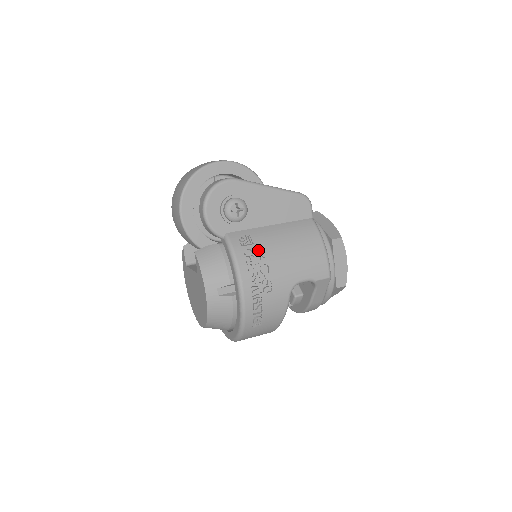
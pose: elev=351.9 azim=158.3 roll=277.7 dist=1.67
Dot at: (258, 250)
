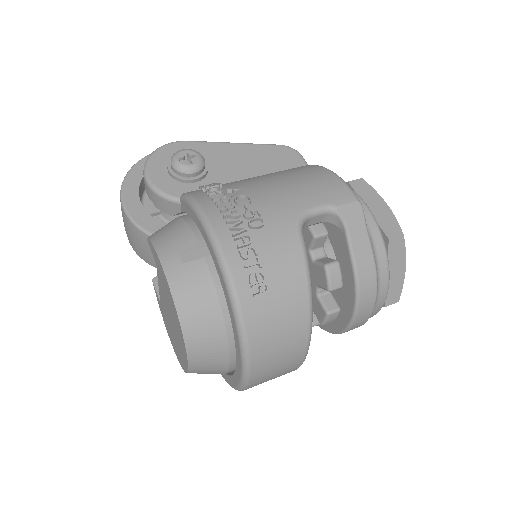
Dot at: occluded
